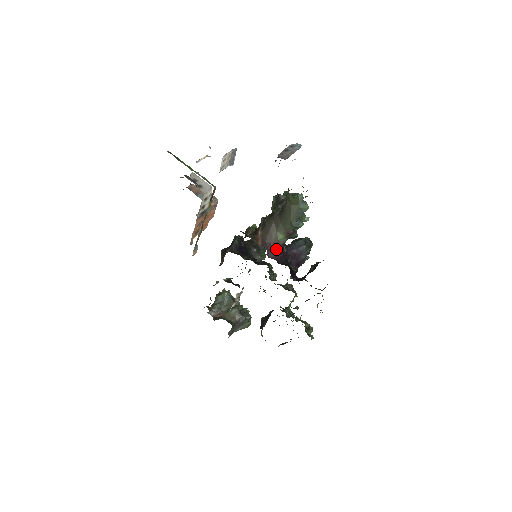
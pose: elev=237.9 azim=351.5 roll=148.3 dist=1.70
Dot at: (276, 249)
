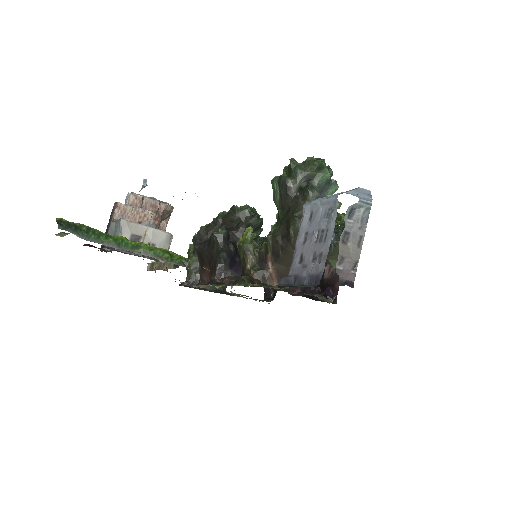
Dot at: occluded
